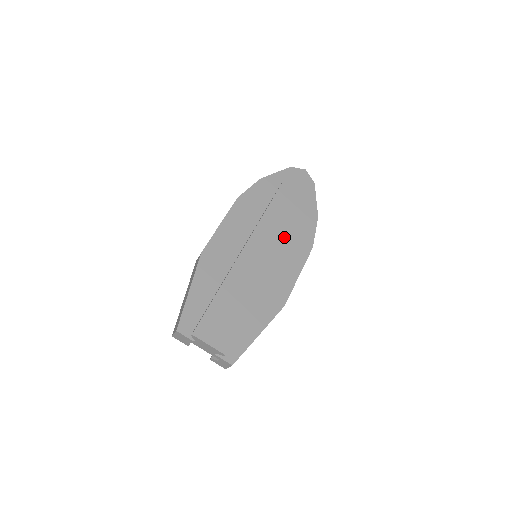
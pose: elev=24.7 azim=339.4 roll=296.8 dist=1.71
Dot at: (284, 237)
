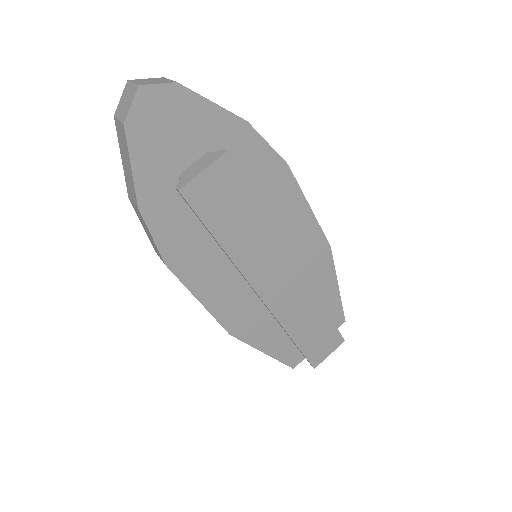
Dot at: (269, 230)
